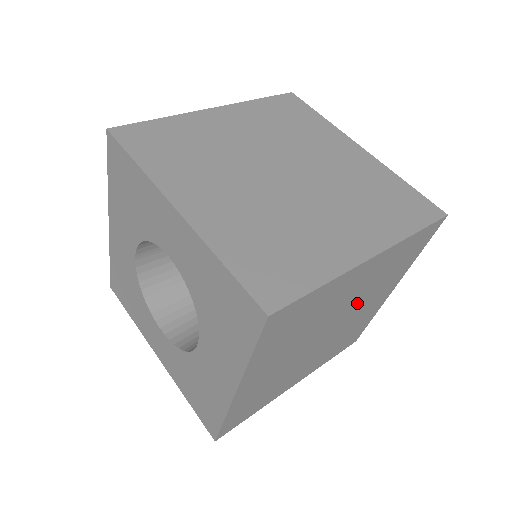
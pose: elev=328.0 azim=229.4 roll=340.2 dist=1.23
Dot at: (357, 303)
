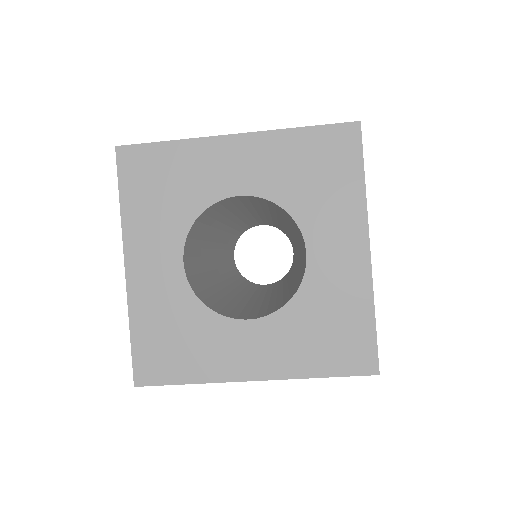
Dot at: occluded
